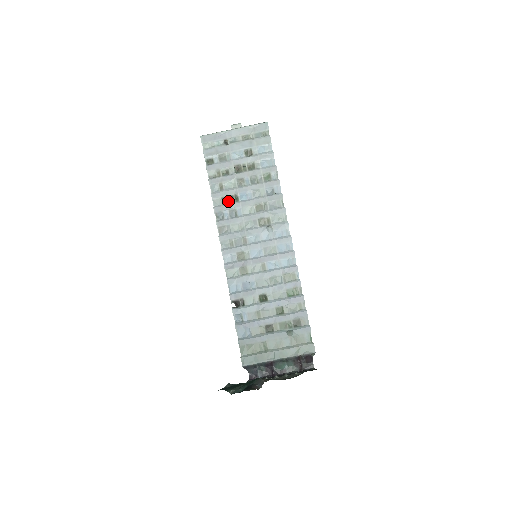
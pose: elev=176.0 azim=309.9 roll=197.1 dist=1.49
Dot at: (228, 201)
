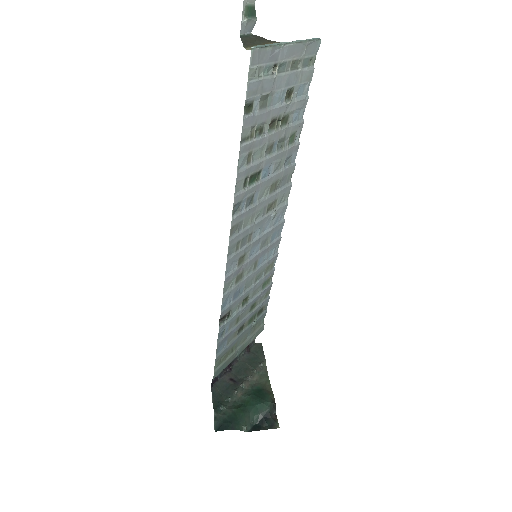
Dot at: (250, 182)
